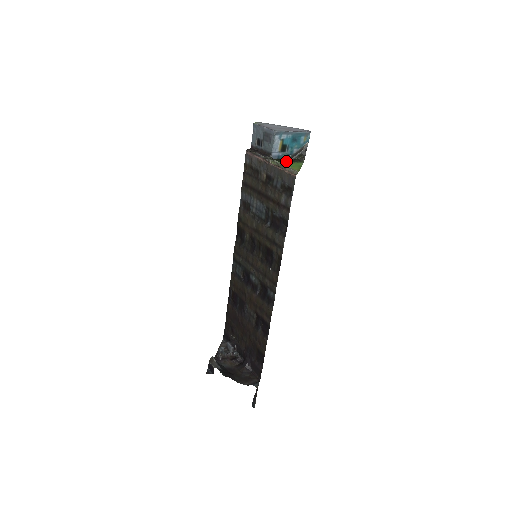
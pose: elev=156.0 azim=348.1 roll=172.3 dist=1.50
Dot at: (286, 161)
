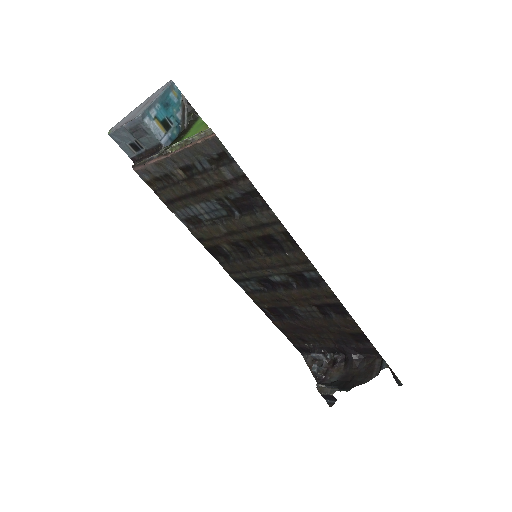
Dot at: (183, 135)
